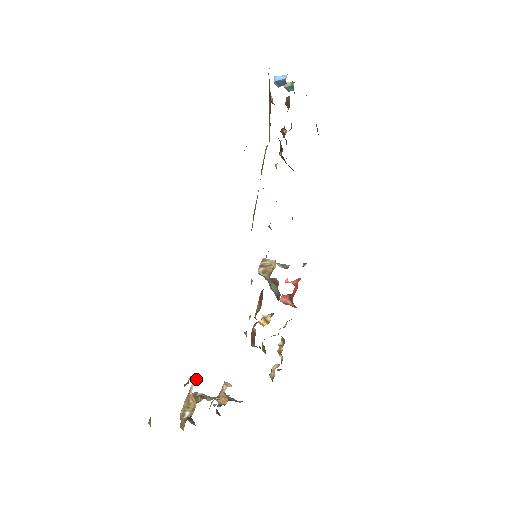
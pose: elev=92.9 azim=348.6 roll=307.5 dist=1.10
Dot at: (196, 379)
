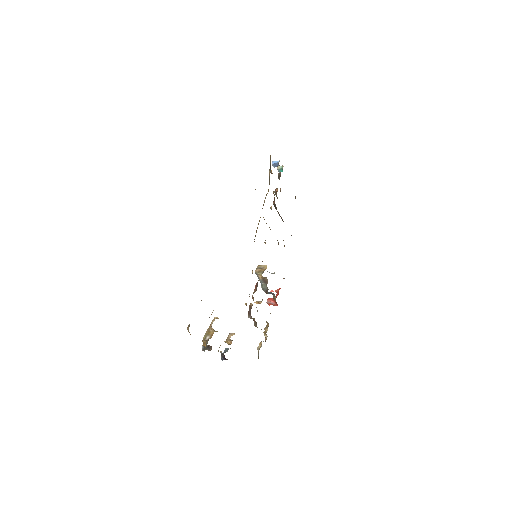
Dot at: (215, 318)
